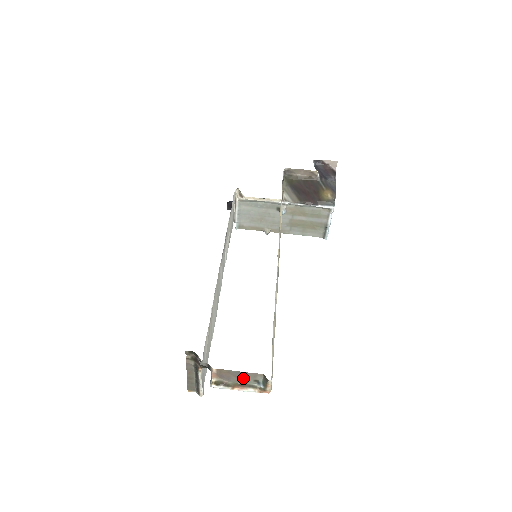
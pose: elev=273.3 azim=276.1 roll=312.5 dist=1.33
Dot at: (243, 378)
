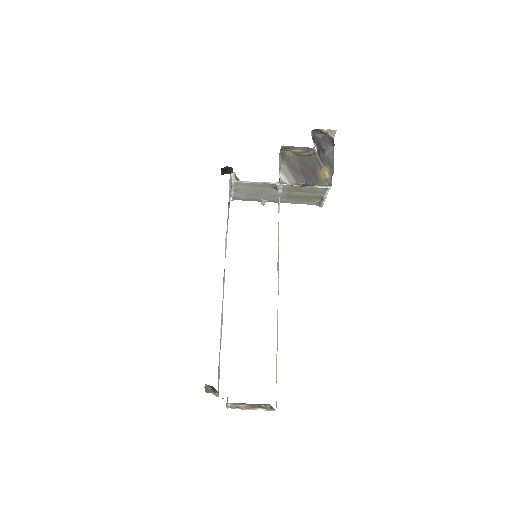
Dot at: (254, 404)
